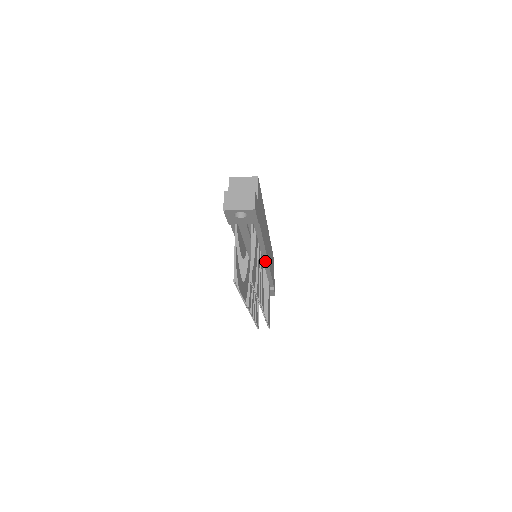
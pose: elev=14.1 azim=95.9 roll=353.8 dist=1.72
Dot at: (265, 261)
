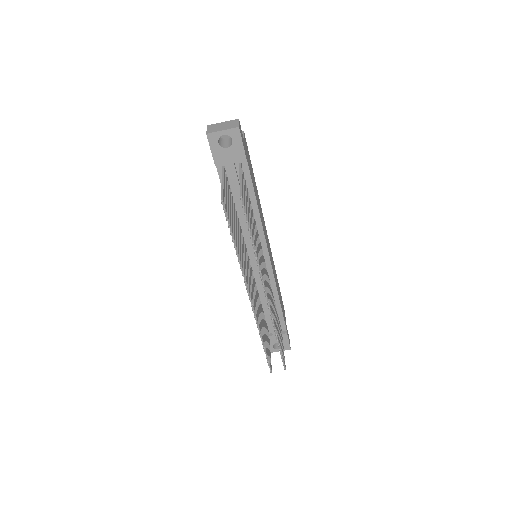
Dot at: (267, 260)
